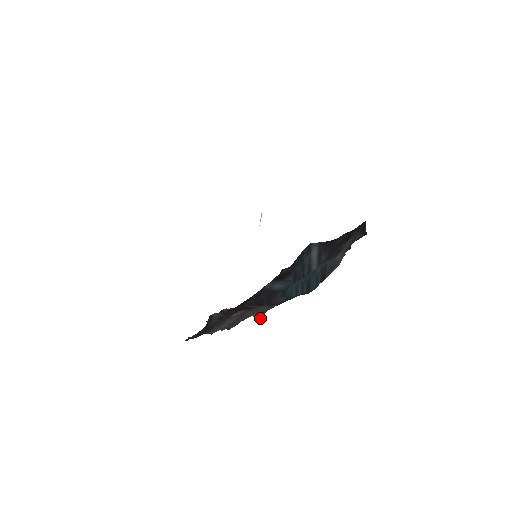
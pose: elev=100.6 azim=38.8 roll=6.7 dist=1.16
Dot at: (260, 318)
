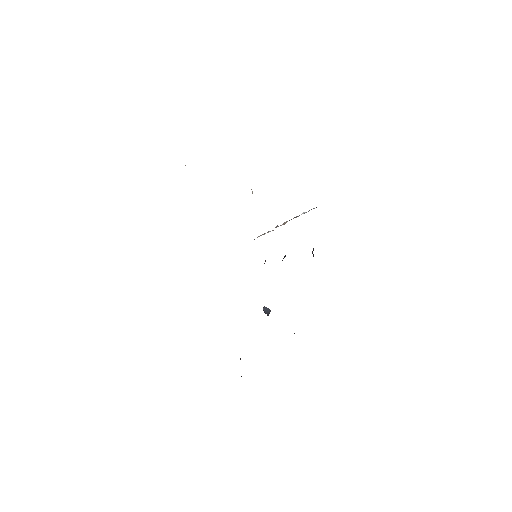
Dot at: occluded
